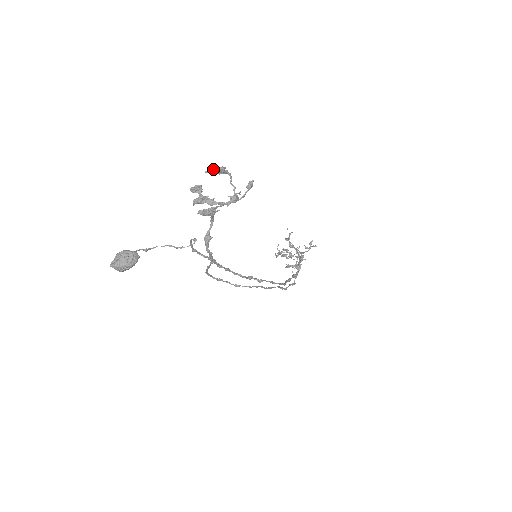
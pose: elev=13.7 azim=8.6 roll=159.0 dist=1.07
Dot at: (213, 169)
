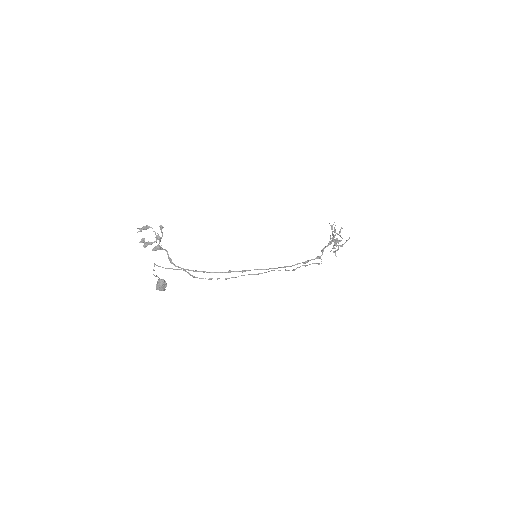
Dot at: occluded
